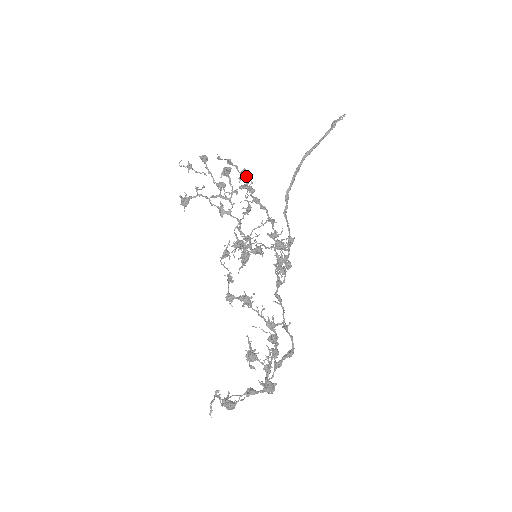
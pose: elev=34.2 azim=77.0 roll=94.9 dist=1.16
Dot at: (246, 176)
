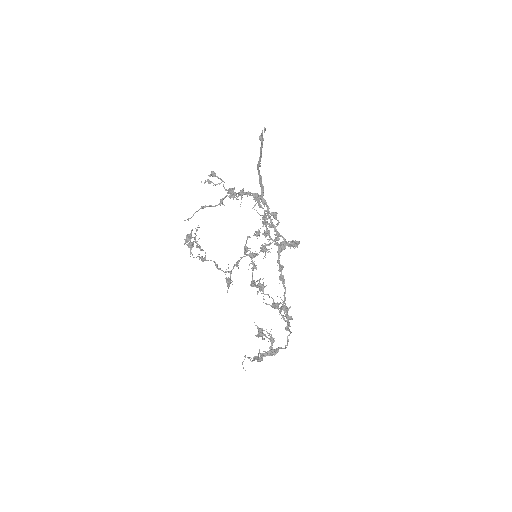
Dot at: (229, 197)
